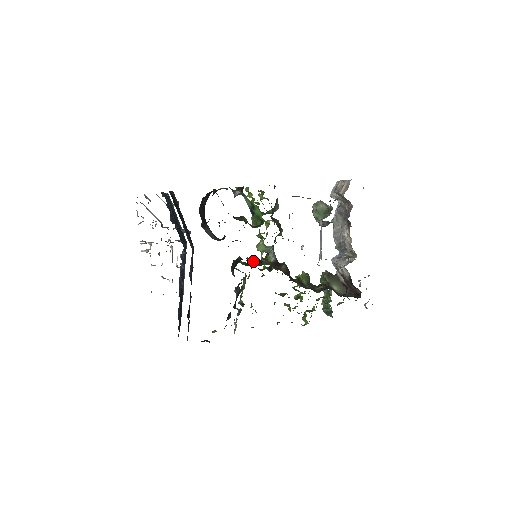
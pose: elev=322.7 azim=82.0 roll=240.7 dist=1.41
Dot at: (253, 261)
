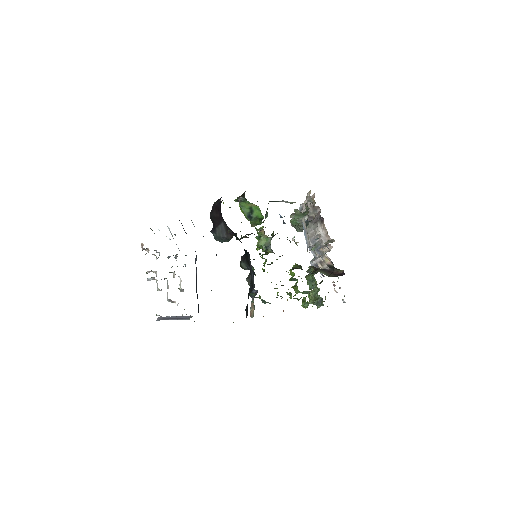
Dot at: occluded
